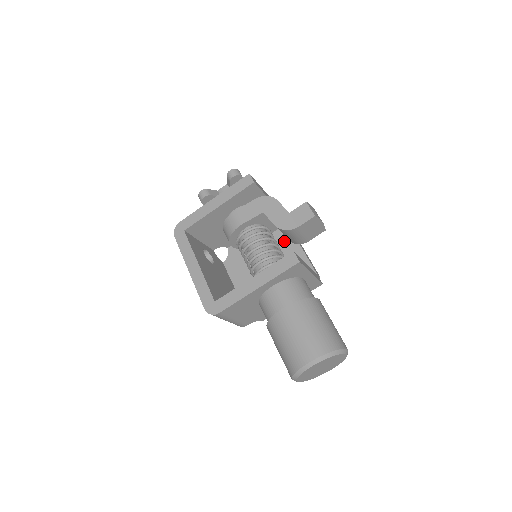
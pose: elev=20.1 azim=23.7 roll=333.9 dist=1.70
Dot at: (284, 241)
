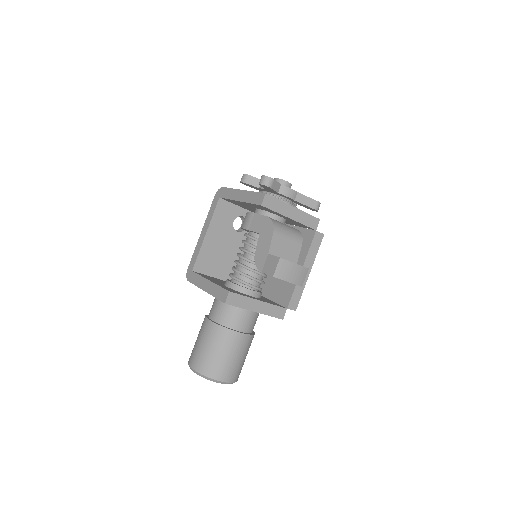
Dot at: occluded
